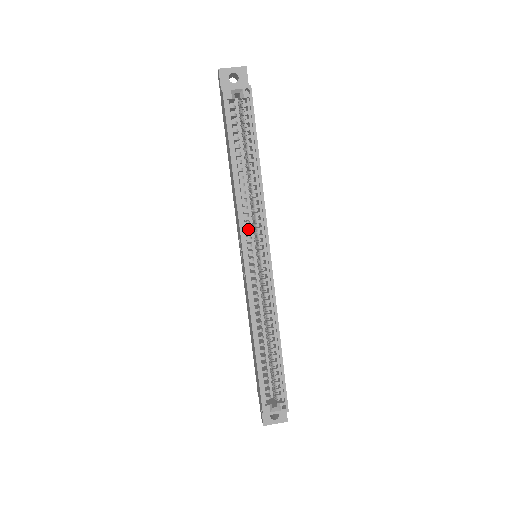
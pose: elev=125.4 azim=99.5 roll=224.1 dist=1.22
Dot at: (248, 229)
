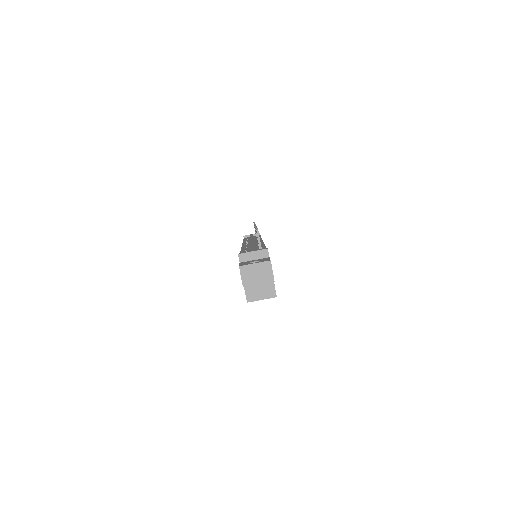
Dot at: occluded
